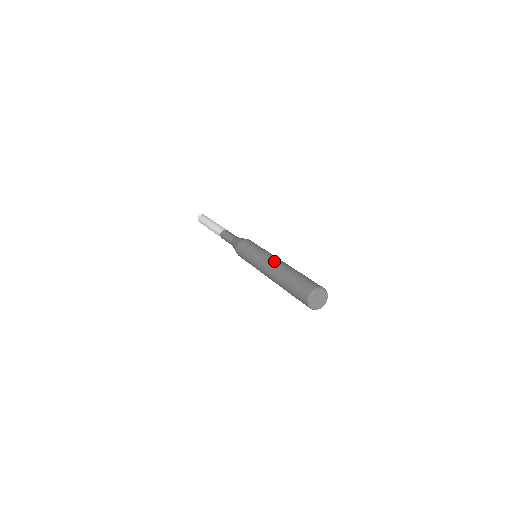
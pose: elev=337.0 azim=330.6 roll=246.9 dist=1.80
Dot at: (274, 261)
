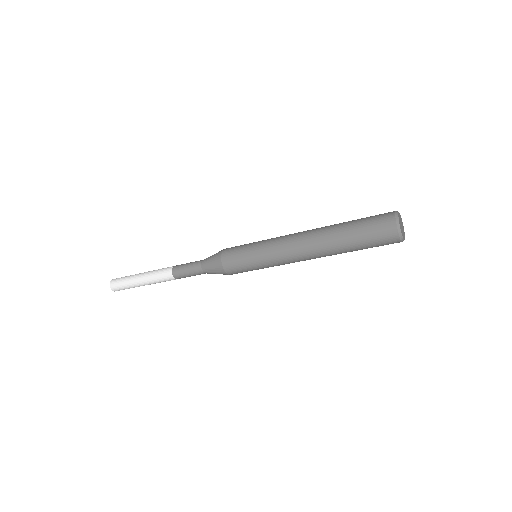
Dot at: occluded
